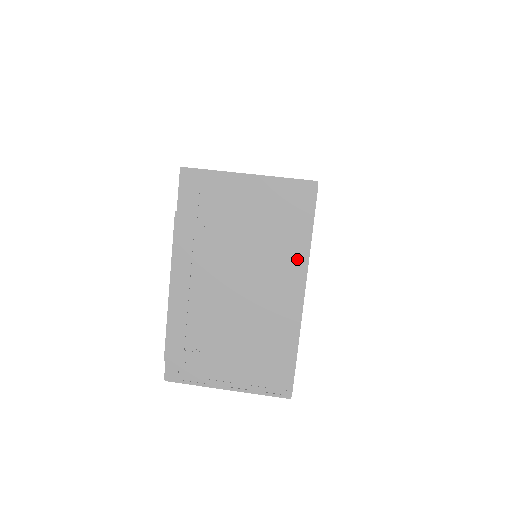
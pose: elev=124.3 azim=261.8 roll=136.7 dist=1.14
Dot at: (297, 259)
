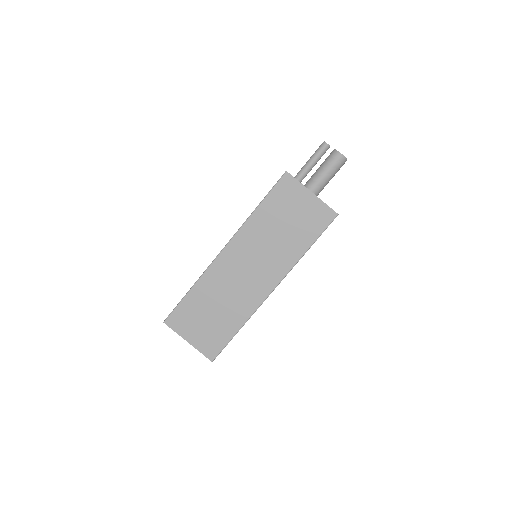
Dot at: occluded
